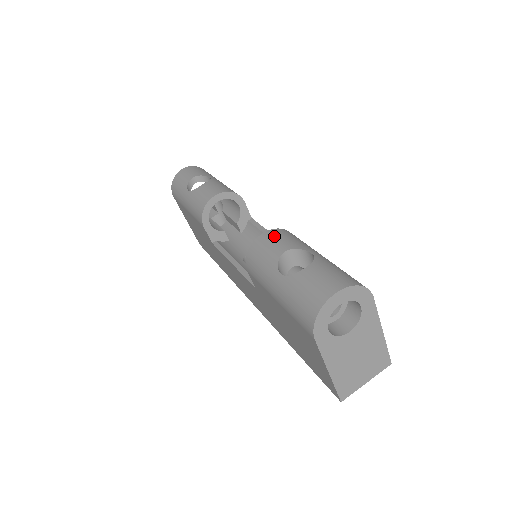
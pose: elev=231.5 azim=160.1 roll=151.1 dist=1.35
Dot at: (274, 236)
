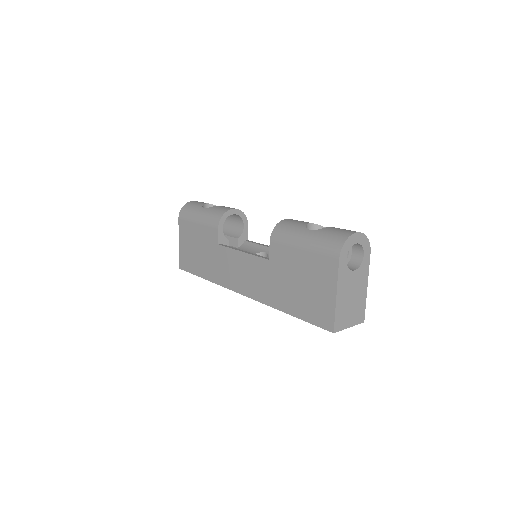
Dot at: (297, 220)
